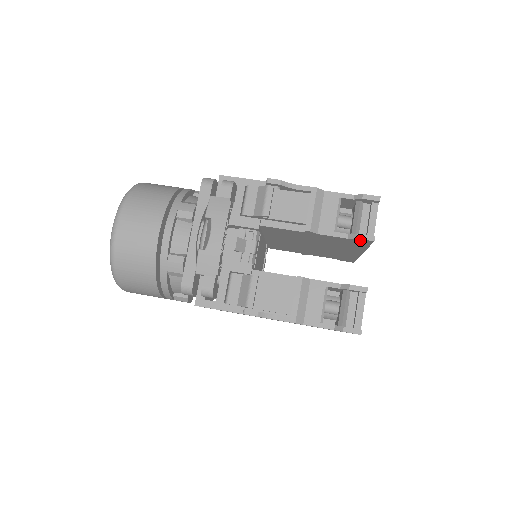
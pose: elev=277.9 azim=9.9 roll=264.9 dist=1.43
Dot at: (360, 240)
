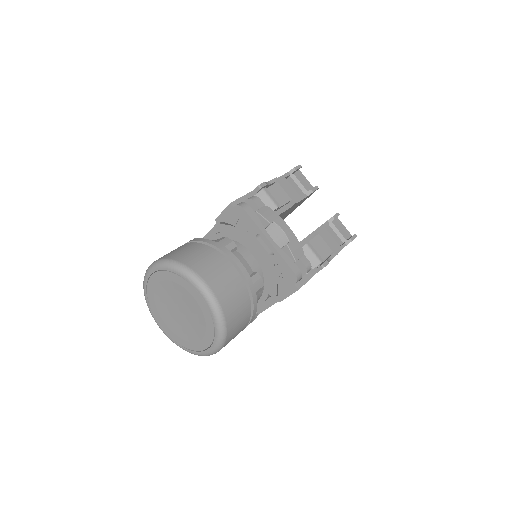
Dot at: occluded
